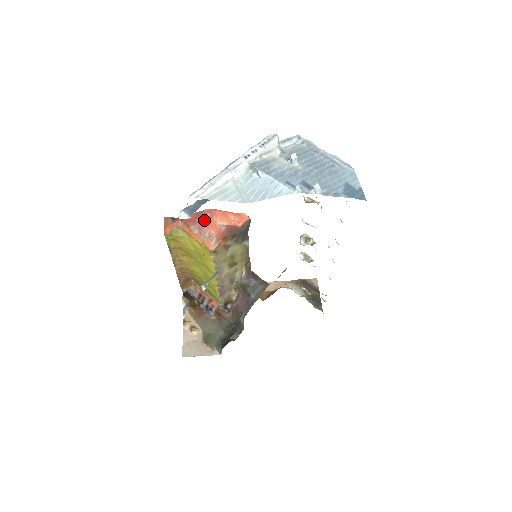
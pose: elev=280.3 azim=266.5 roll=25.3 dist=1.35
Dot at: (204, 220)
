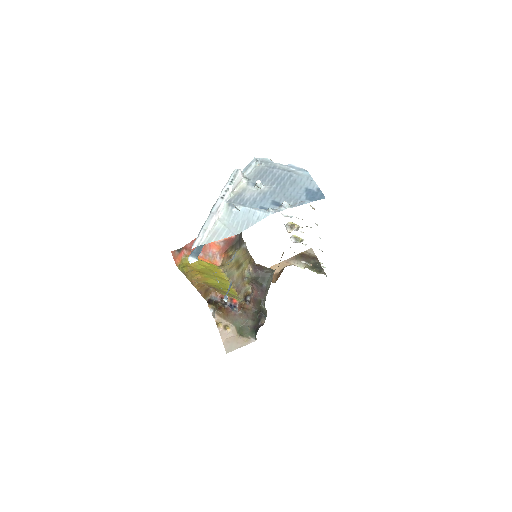
Dot at: occluded
